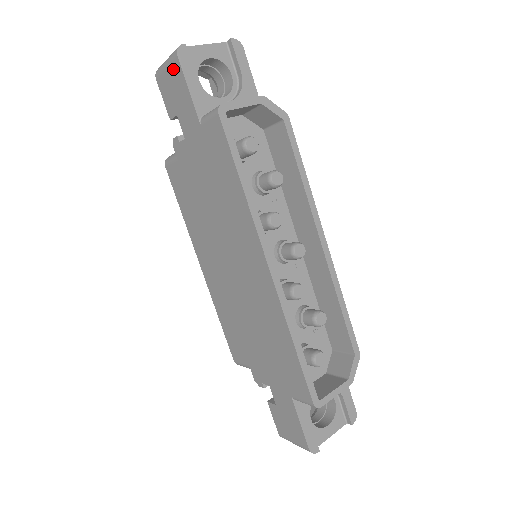
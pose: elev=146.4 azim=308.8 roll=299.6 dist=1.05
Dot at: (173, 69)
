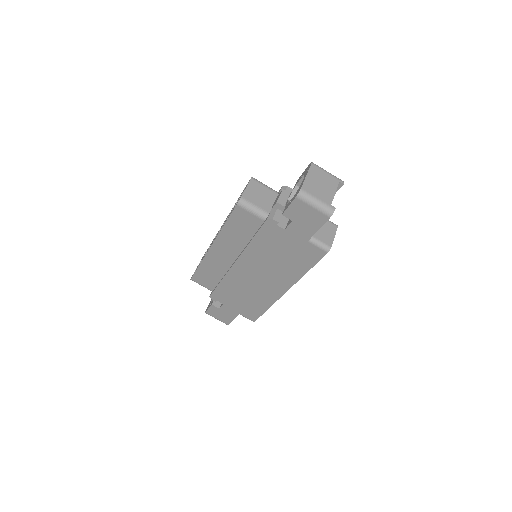
Dot at: (319, 215)
